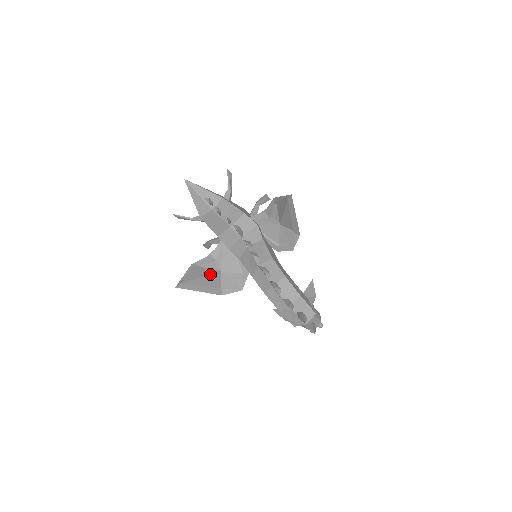
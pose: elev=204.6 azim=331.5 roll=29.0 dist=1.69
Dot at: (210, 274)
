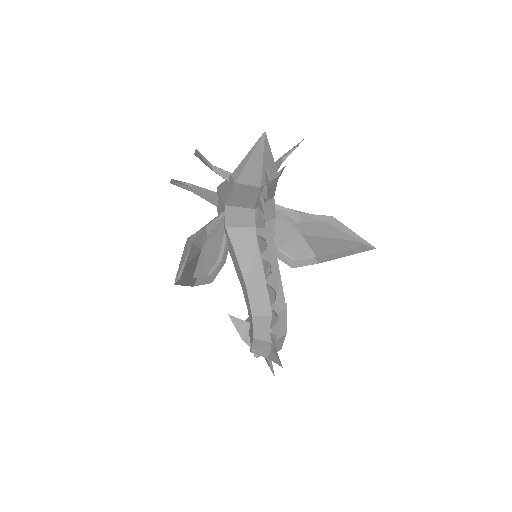
Dot at: (195, 255)
